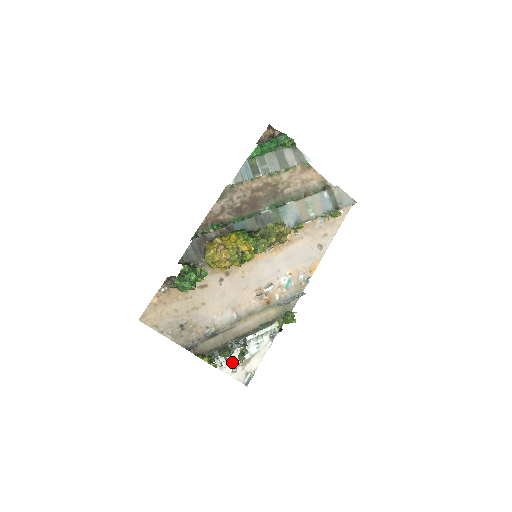
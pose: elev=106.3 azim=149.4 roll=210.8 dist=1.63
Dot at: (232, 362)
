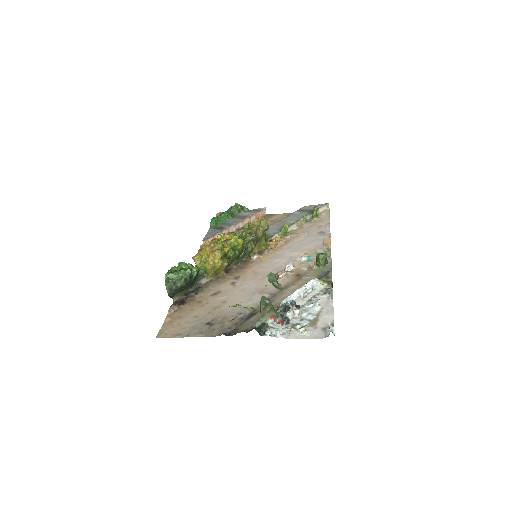
Dot at: (293, 326)
